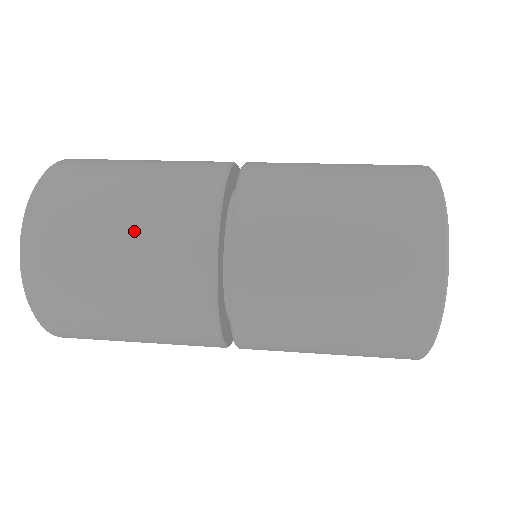
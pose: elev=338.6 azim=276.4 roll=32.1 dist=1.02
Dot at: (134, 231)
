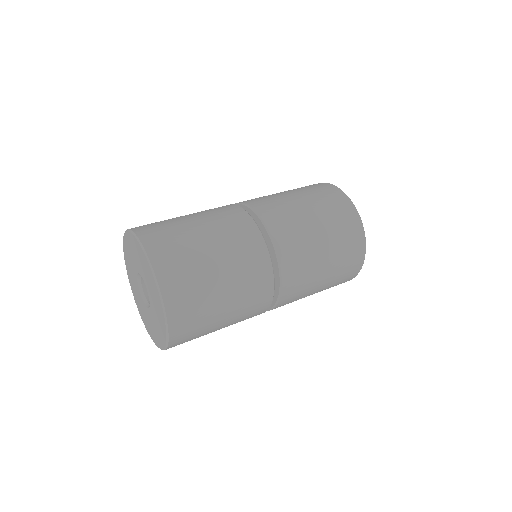
Dot at: (216, 238)
